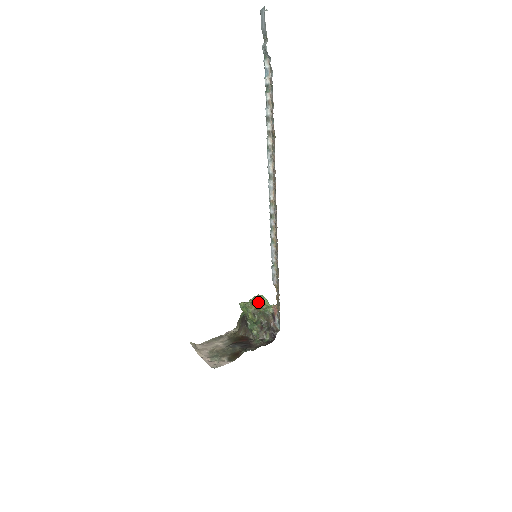
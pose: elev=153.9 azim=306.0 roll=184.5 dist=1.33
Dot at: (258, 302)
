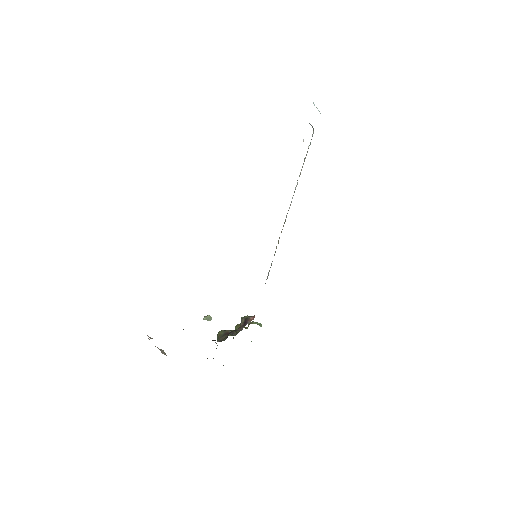
Dot at: (249, 323)
